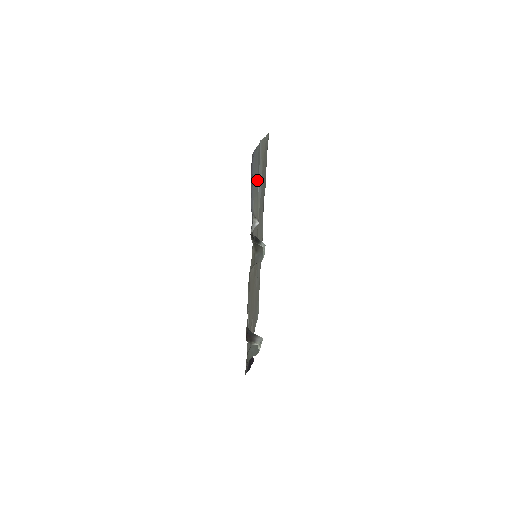
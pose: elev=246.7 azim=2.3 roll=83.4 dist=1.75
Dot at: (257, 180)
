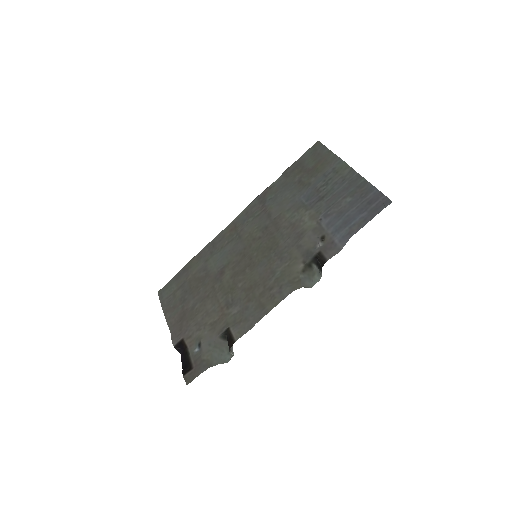
Dot at: (325, 197)
